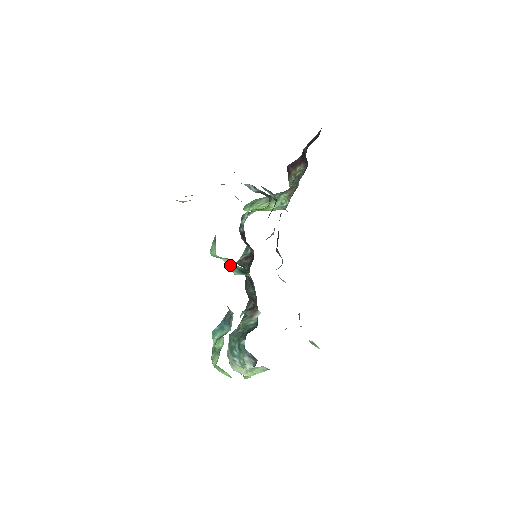
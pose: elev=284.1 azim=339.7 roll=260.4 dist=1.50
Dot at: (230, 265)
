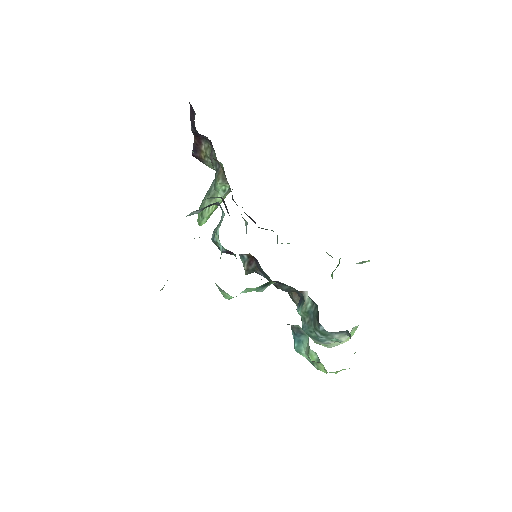
Dot at: (251, 291)
